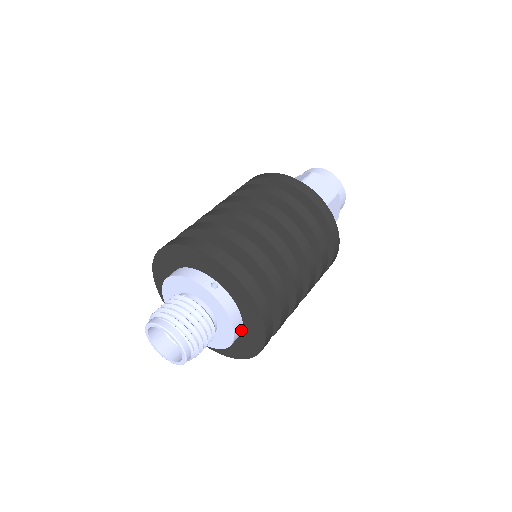
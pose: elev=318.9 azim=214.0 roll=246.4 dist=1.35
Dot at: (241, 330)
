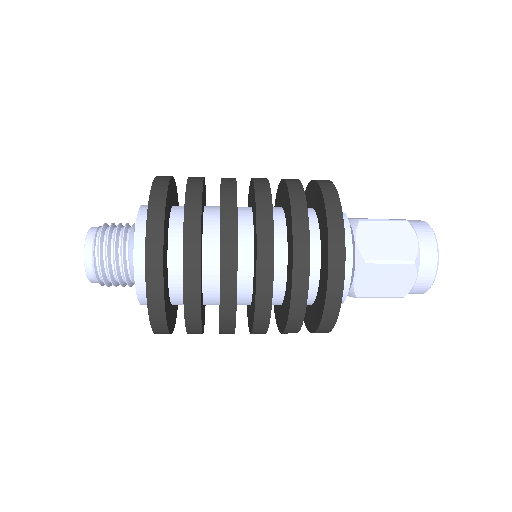
Dot at: occluded
